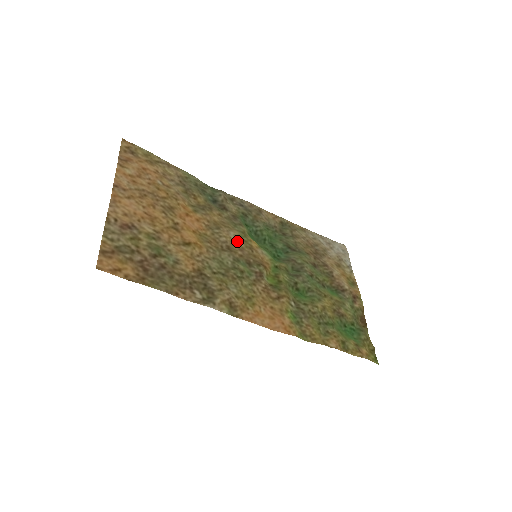
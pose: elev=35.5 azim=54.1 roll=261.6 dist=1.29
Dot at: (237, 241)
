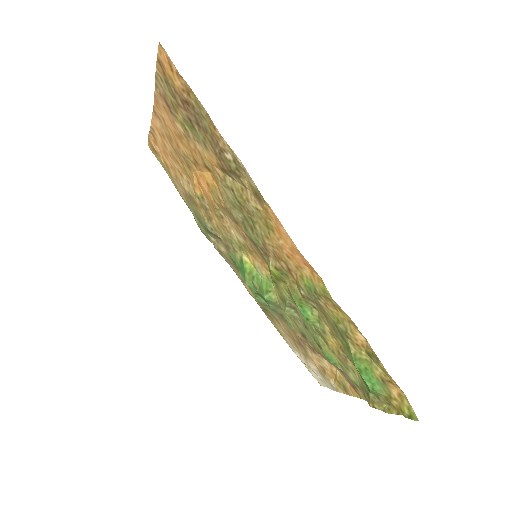
Dot at: (239, 235)
